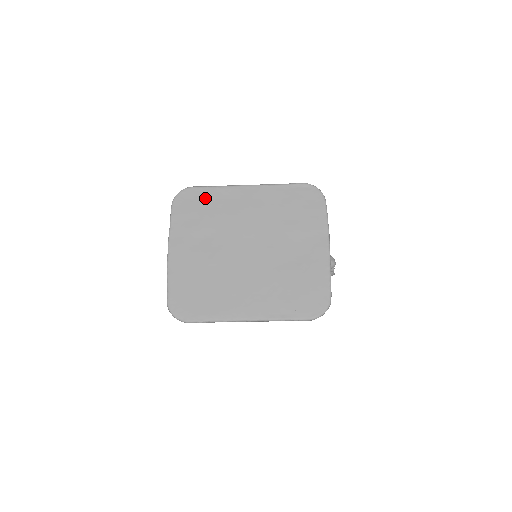
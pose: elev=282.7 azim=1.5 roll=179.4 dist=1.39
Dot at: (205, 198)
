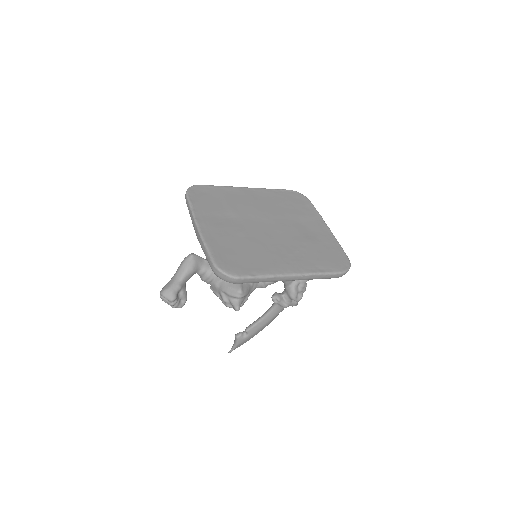
Dot at: (215, 192)
